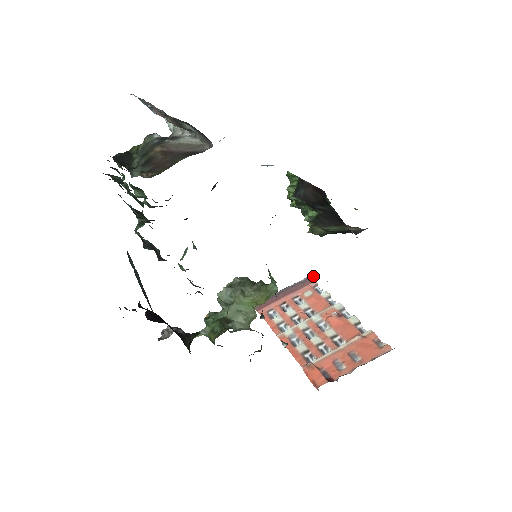
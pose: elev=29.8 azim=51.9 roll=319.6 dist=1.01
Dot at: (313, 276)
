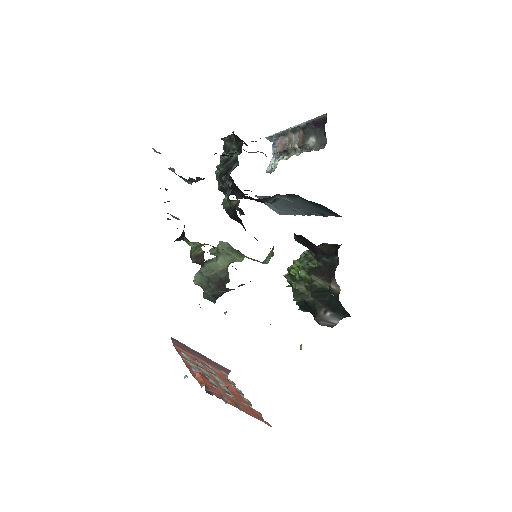
Dot at: (228, 370)
